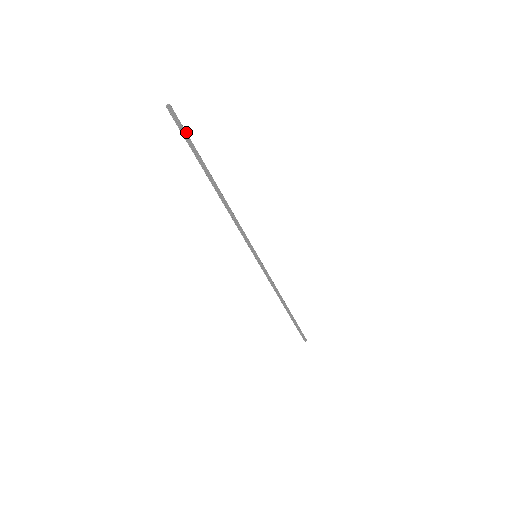
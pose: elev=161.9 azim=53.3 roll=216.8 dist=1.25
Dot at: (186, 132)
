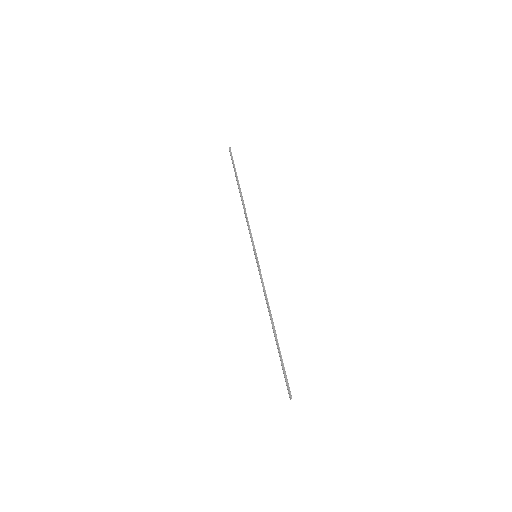
Dot at: (286, 376)
